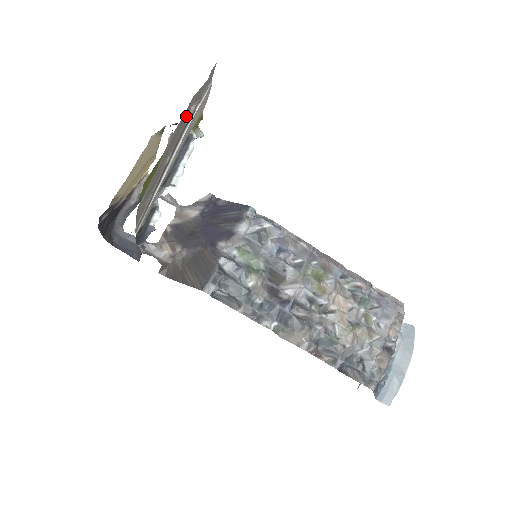
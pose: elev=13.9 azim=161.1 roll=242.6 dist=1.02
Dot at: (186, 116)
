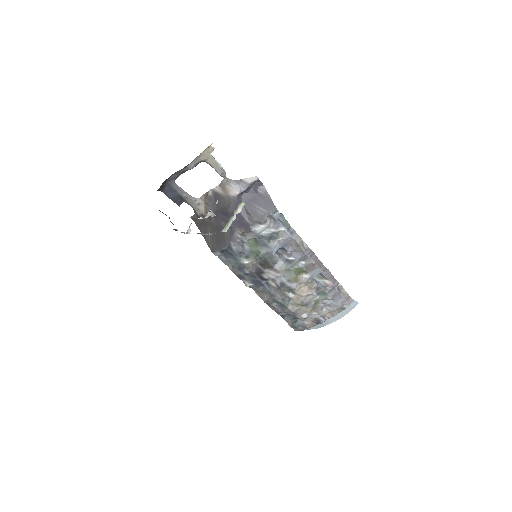
Dot at: occluded
